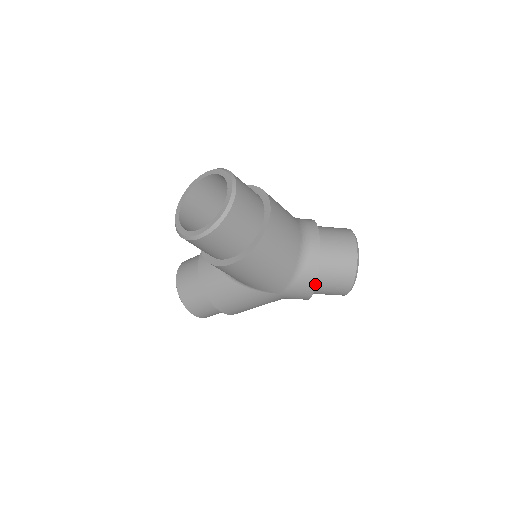
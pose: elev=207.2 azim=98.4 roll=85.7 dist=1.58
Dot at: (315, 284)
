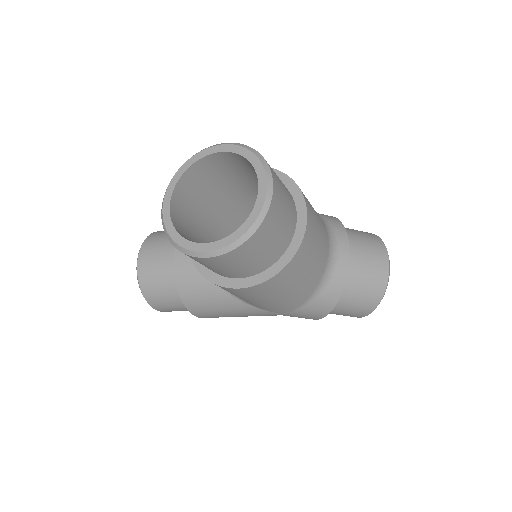
Dot at: (330, 310)
